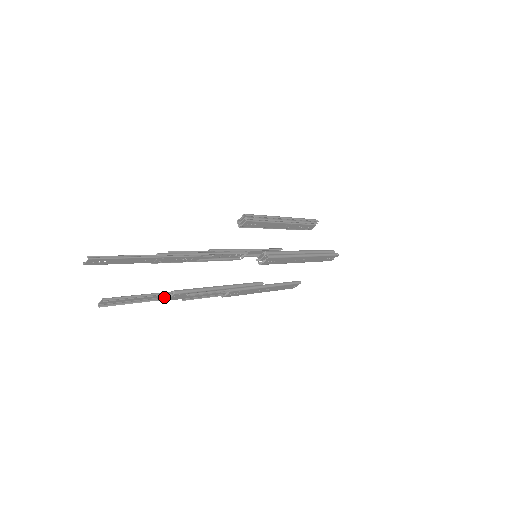
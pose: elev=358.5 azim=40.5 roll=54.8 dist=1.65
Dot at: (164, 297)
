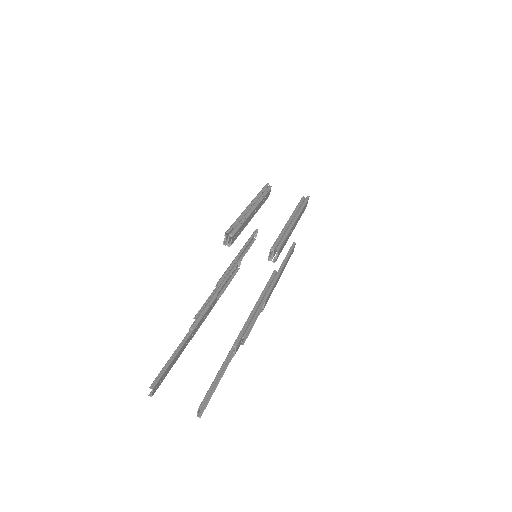
Dot at: occluded
